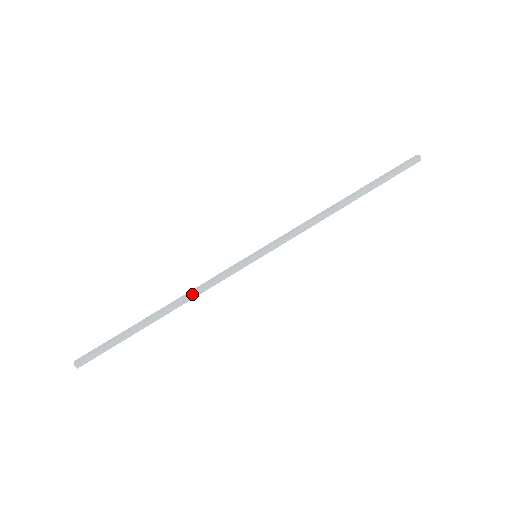
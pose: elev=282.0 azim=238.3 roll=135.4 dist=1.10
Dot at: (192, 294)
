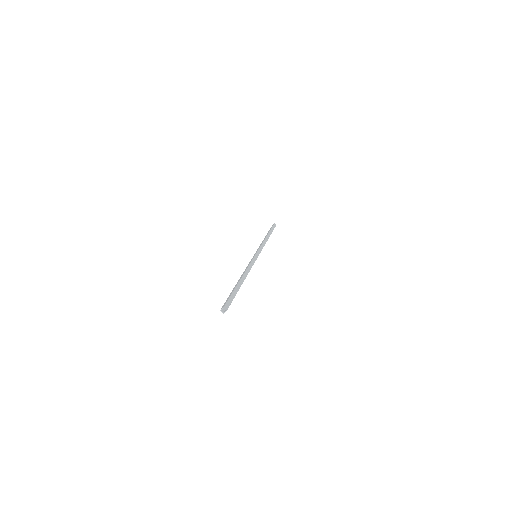
Dot at: (246, 270)
